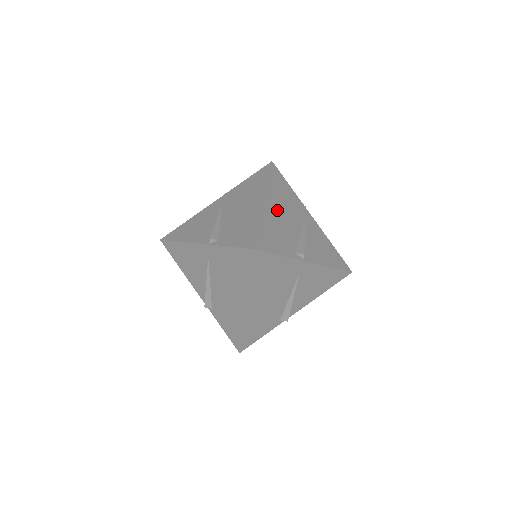
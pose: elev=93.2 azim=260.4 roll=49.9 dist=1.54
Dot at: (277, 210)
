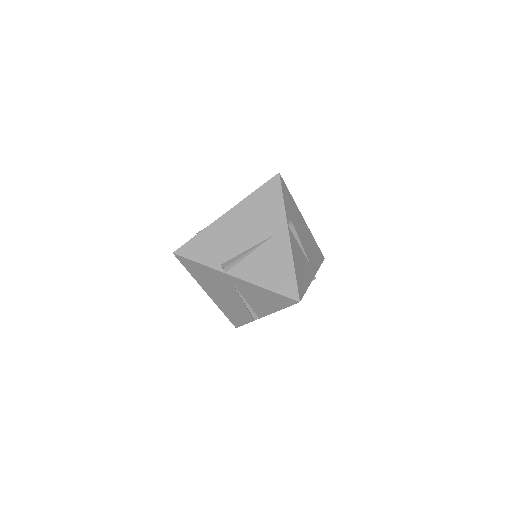
Dot at: (303, 227)
